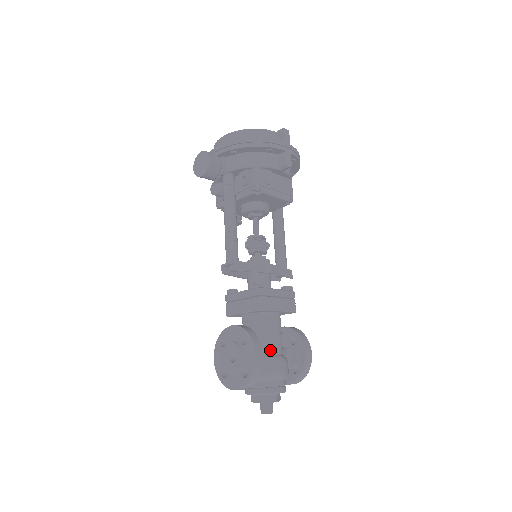
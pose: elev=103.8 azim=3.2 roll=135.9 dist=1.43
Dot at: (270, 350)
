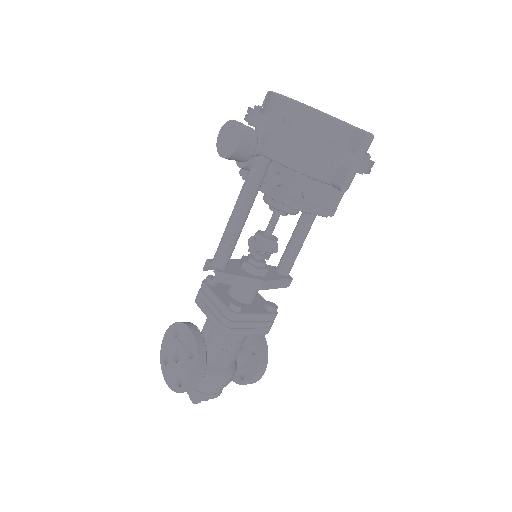
Dot at: (219, 363)
